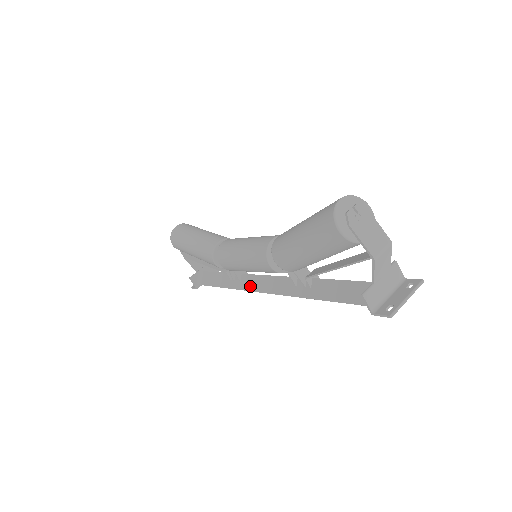
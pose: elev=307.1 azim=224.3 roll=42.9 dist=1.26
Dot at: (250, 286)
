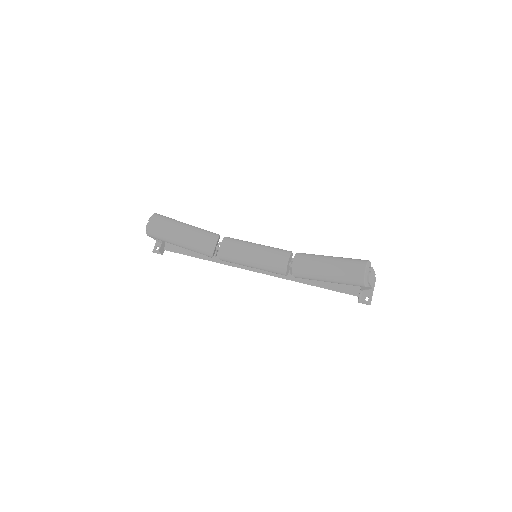
Dot at: (239, 265)
